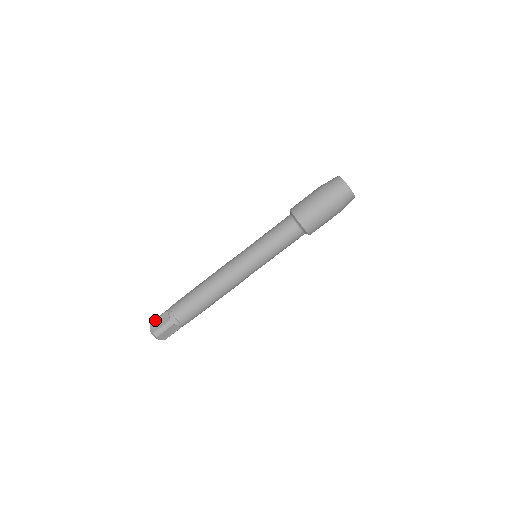
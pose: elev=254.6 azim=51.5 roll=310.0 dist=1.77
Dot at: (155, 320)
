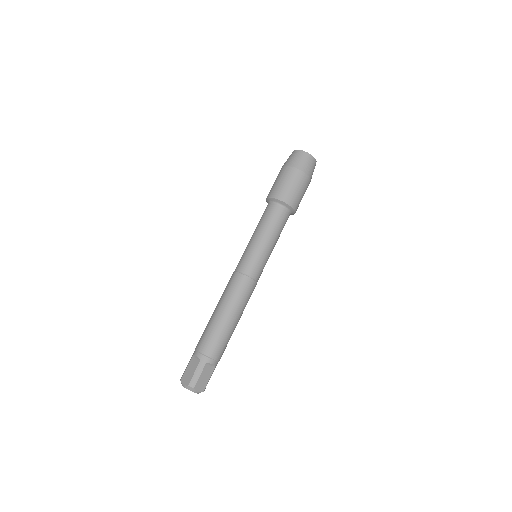
Dot at: (184, 373)
